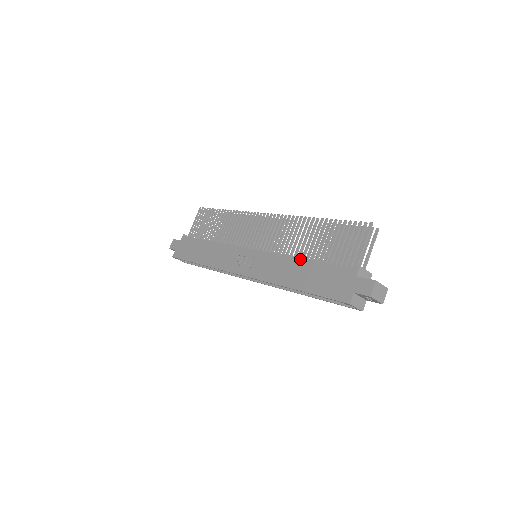
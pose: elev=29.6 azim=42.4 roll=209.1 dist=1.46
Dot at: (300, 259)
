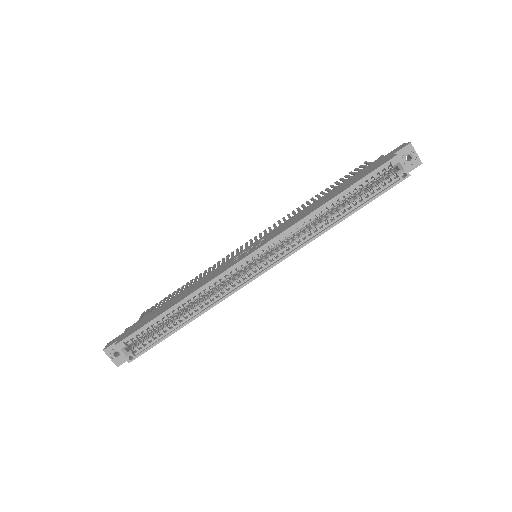
Dot at: (318, 199)
